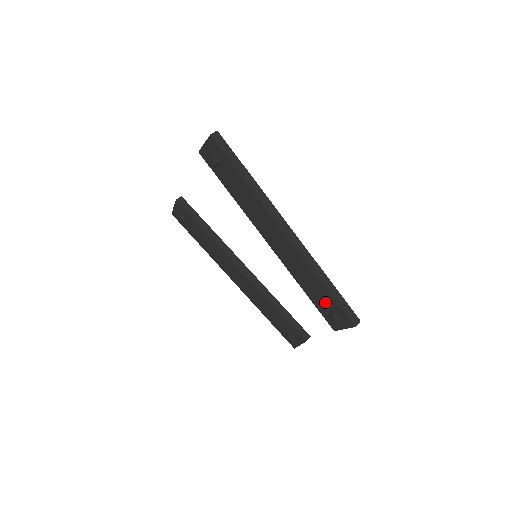
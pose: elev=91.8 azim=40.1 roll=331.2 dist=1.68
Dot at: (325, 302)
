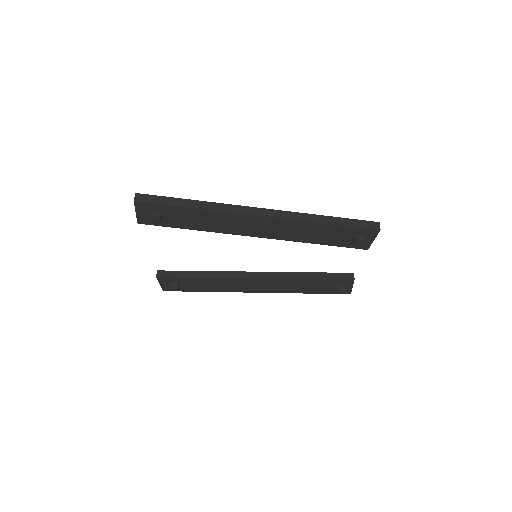
Dot at: (340, 236)
